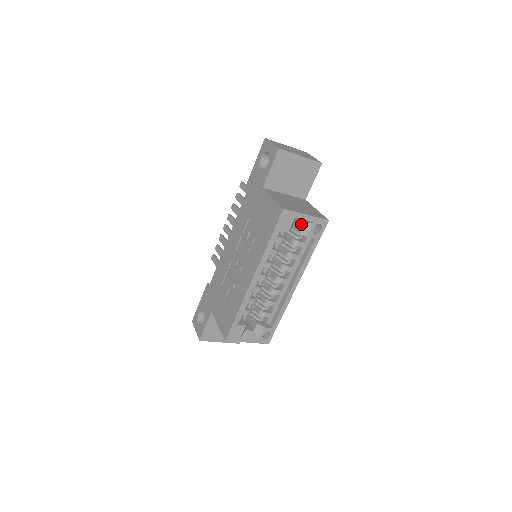
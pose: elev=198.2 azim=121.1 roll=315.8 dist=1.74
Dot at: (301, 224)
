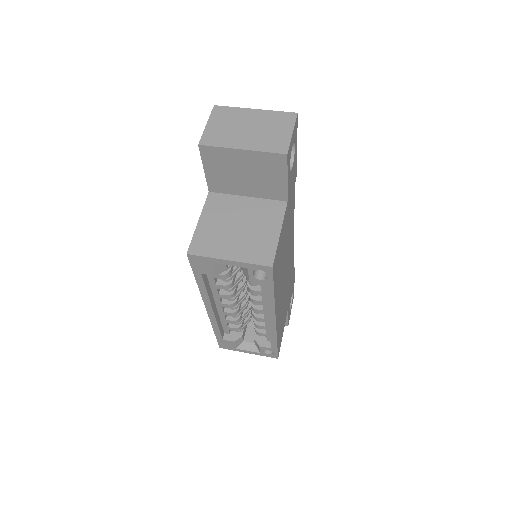
Dot at: occluded
